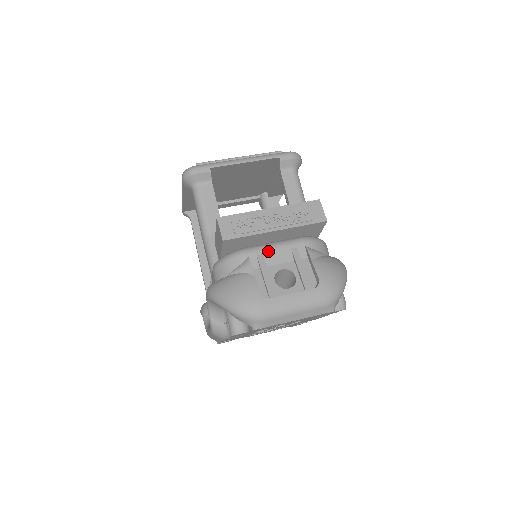
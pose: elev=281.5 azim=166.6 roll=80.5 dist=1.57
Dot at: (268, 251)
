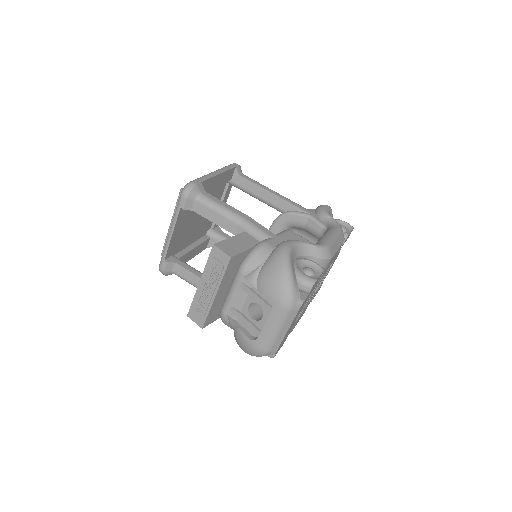
Dot at: (231, 301)
